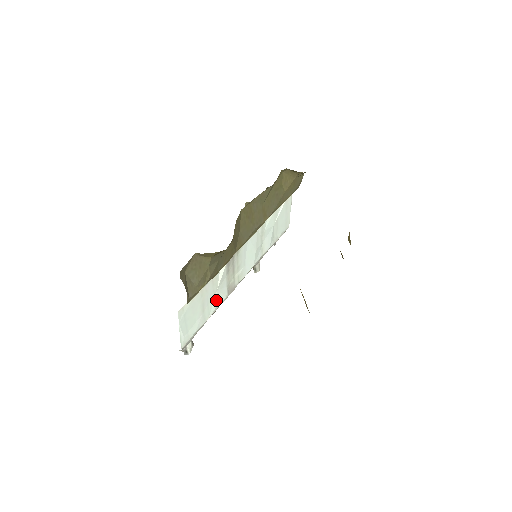
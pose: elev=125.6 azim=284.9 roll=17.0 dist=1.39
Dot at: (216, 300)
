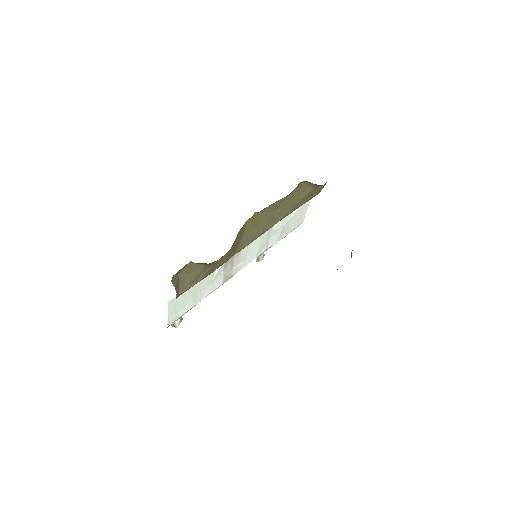
Dot at: (210, 288)
